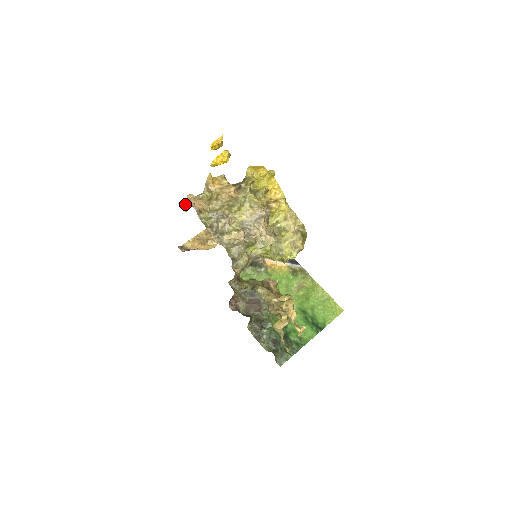
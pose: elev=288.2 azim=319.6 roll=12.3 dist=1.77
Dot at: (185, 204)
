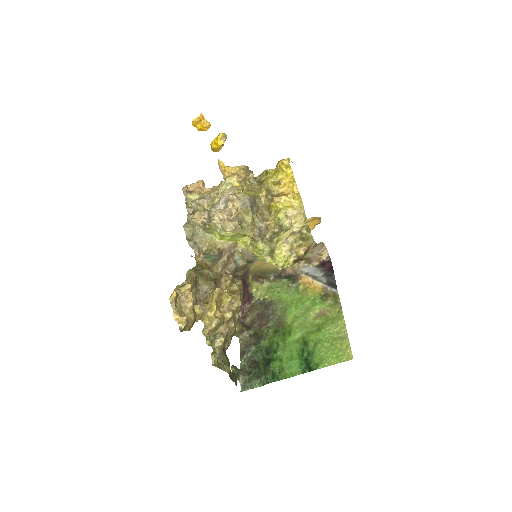
Dot at: occluded
